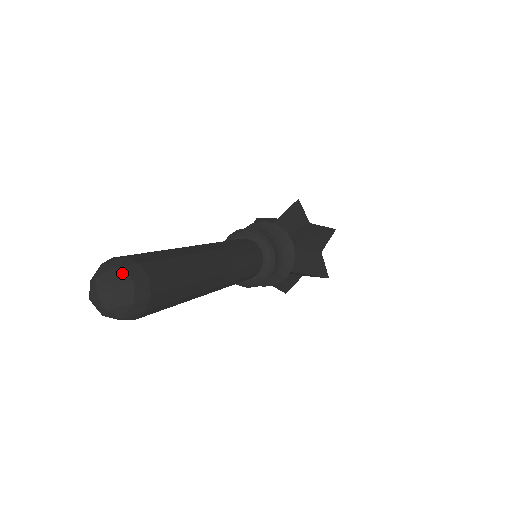
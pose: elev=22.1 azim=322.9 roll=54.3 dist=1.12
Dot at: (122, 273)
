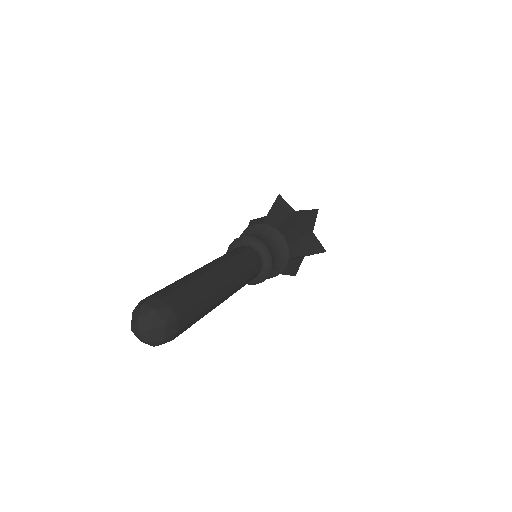
Dot at: (135, 311)
